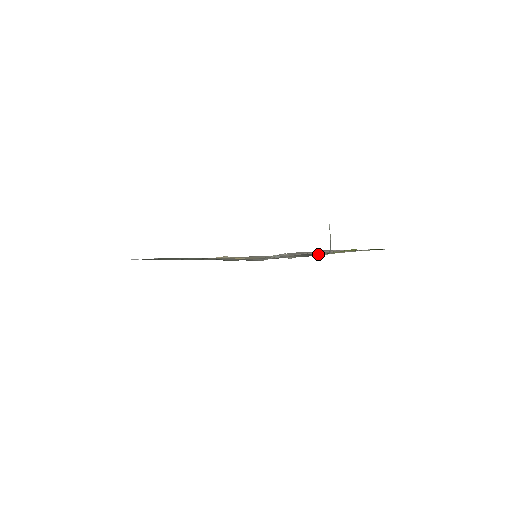
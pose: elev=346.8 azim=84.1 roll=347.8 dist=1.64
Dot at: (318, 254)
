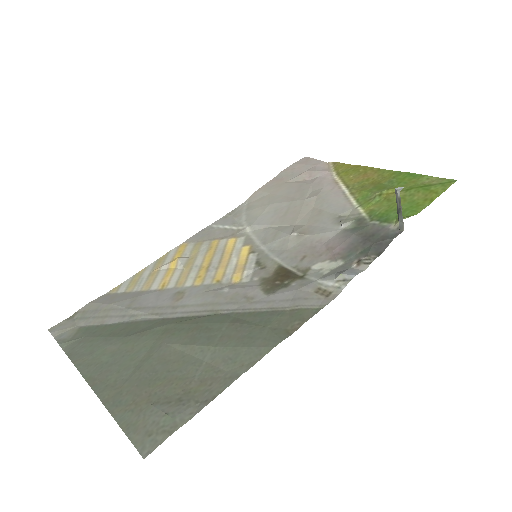
Dot at: (369, 229)
